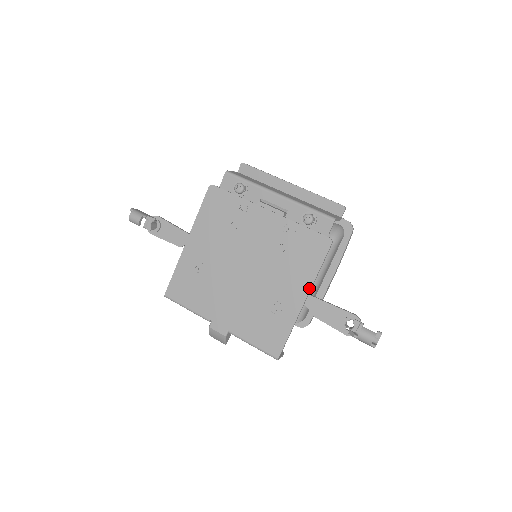
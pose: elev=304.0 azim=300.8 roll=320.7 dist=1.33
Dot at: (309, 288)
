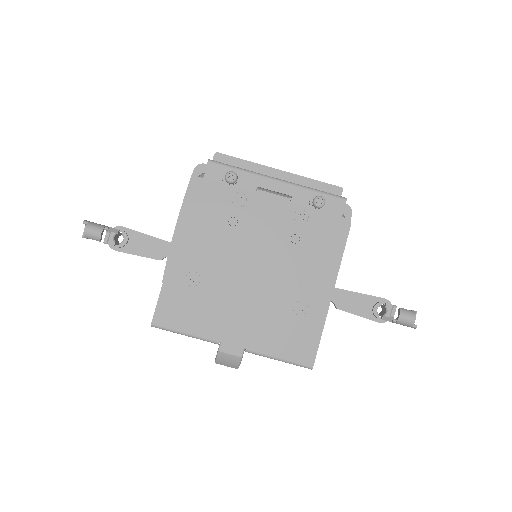
Dot at: (335, 278)
